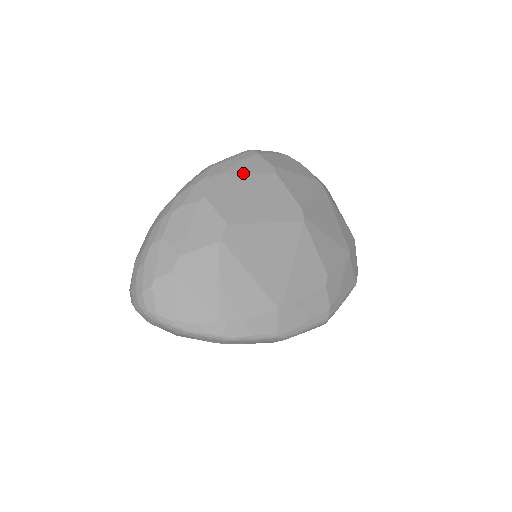
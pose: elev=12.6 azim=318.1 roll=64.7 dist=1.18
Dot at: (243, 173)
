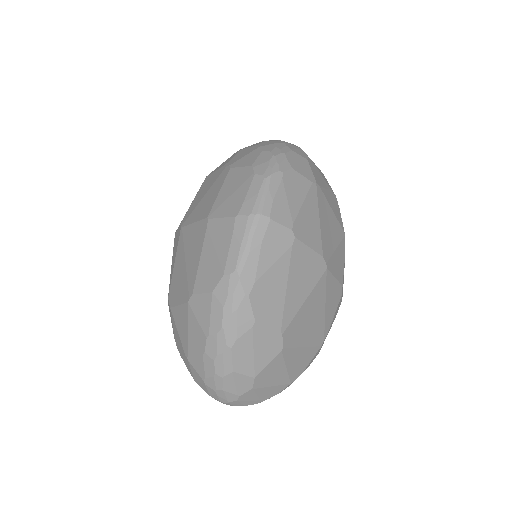
Dot at: (272, 265)
